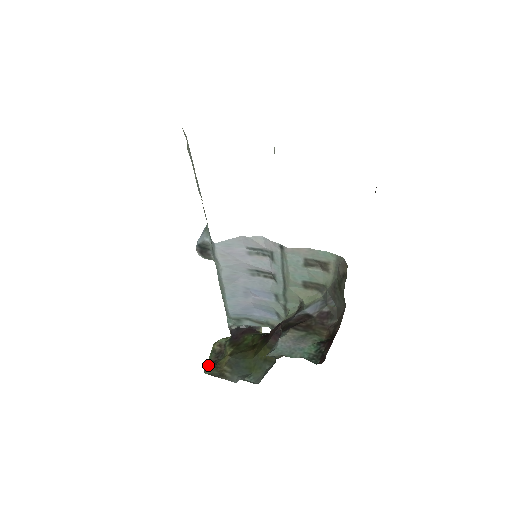
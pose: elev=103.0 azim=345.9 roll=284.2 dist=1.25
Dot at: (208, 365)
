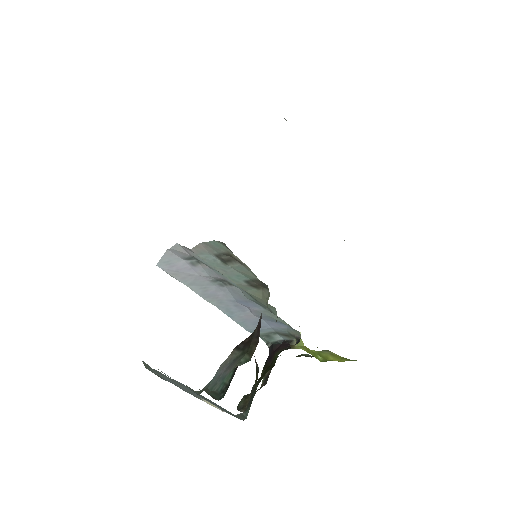
Dot at: (244, 395)
